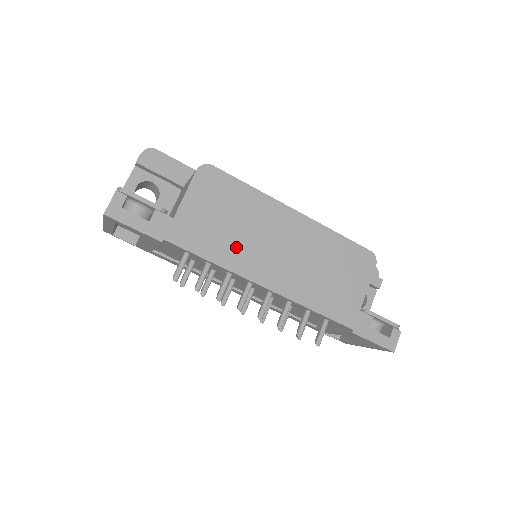
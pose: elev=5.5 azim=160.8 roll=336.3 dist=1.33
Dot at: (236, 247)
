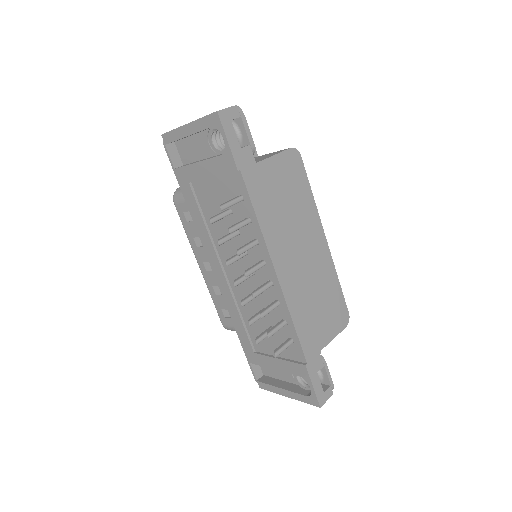
Dot at: (278, 225)
